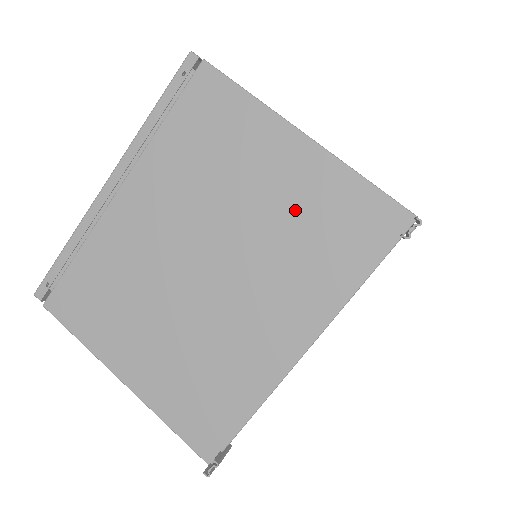
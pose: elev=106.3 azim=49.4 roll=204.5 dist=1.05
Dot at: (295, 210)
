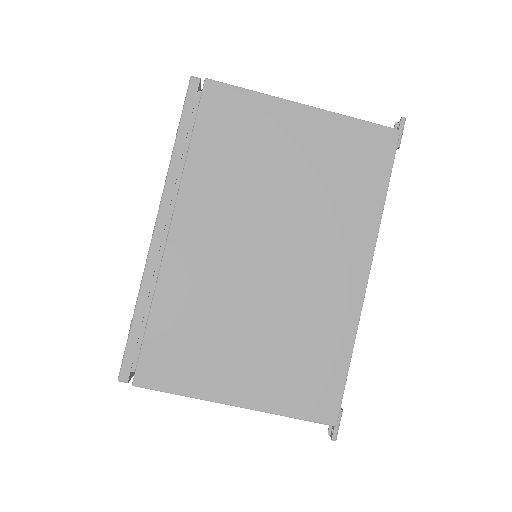
Dot at: occluded
